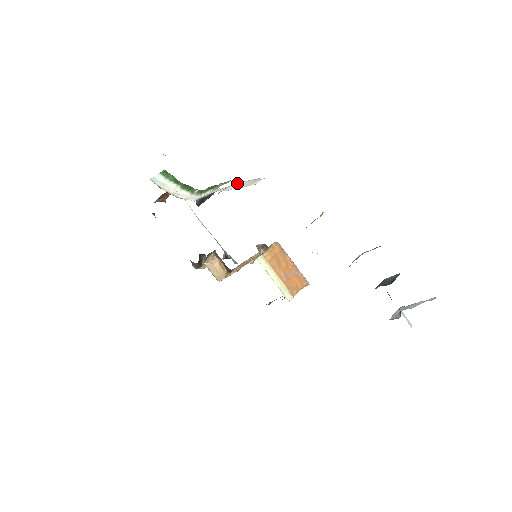
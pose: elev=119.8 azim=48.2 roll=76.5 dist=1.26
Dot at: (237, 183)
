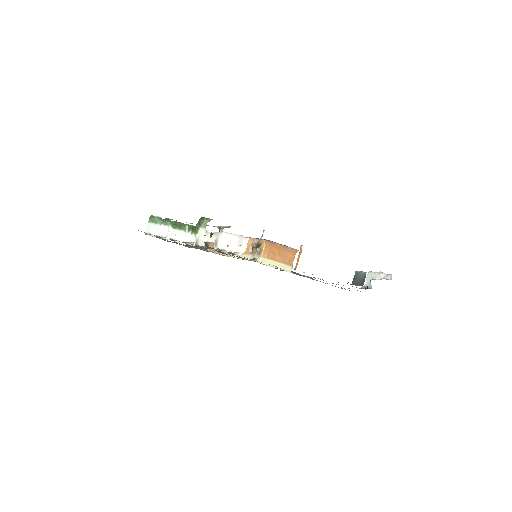
Dot at: (224, 234)
